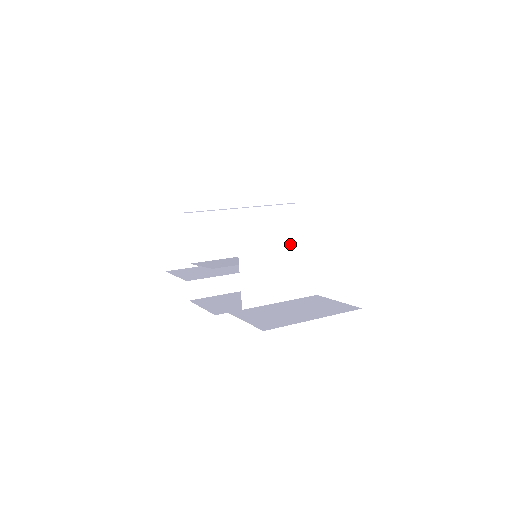
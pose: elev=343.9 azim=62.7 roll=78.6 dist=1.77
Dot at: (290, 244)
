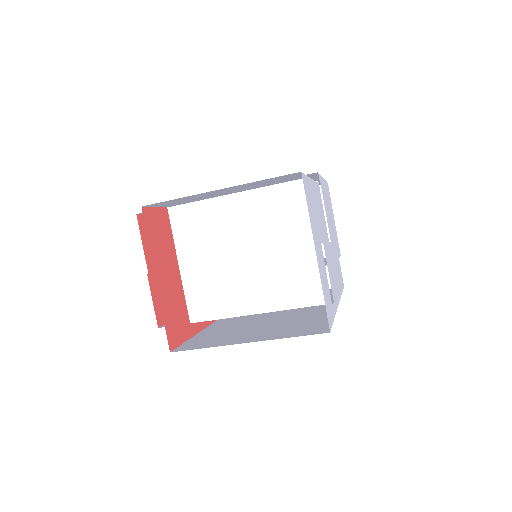
Dot at: (246, 239)
